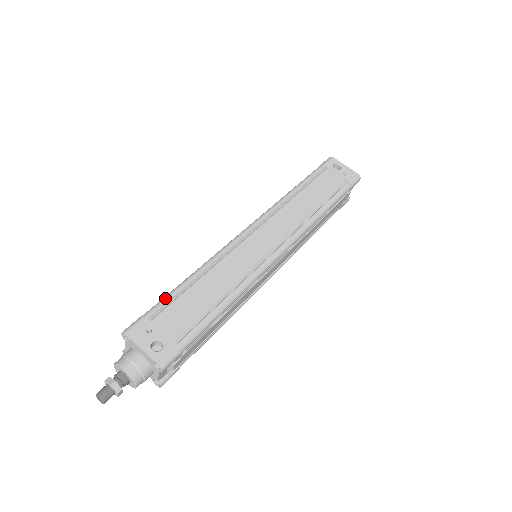
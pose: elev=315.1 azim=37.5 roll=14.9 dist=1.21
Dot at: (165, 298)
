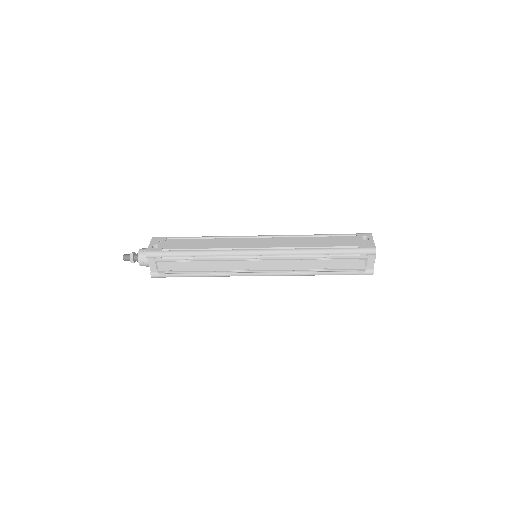
Dot at: (183, 237)
